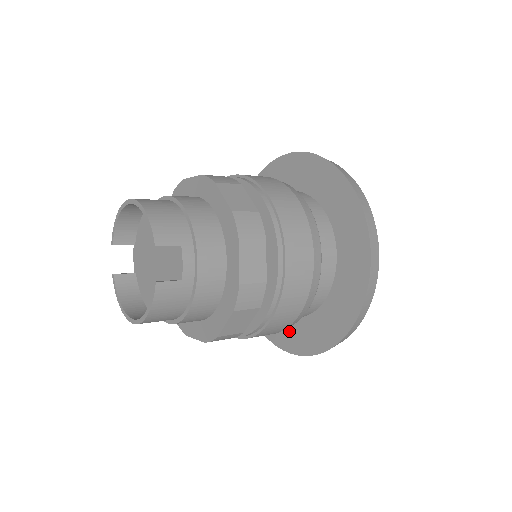
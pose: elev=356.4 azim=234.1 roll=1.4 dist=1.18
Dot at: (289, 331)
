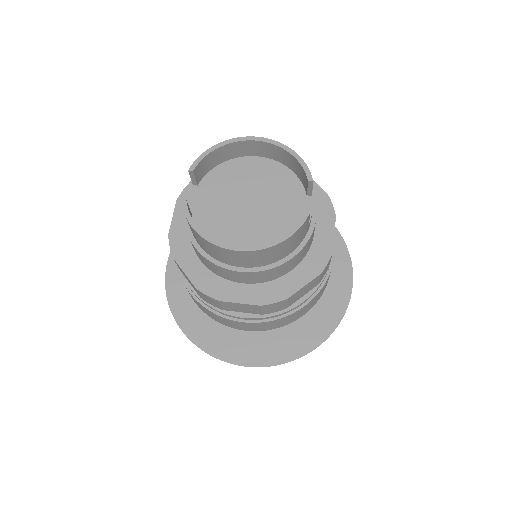
Dot at: (244, 343)
